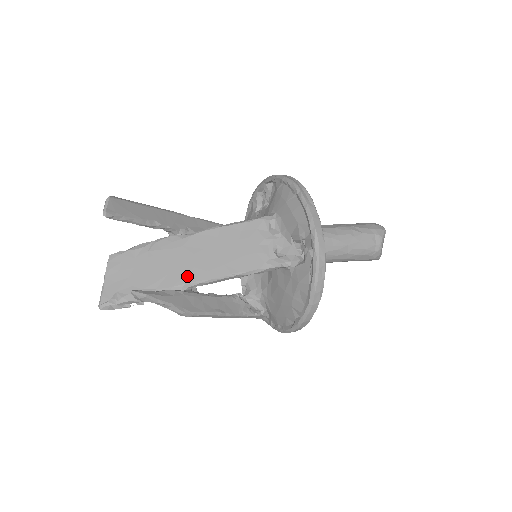
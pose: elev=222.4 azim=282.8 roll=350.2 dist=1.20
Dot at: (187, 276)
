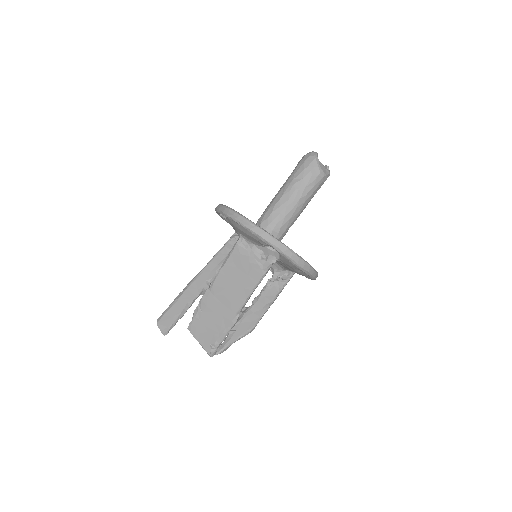
Dot at: (232, 309)
